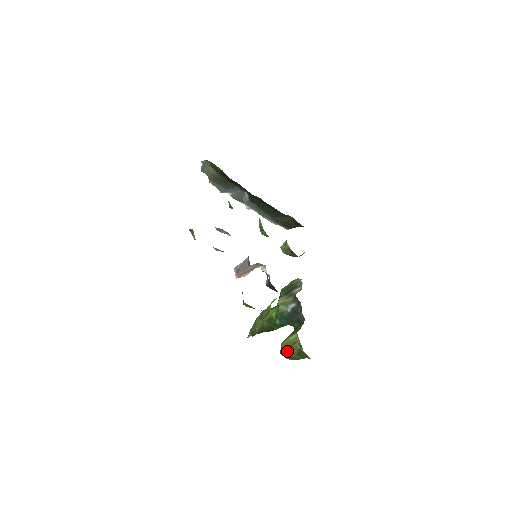
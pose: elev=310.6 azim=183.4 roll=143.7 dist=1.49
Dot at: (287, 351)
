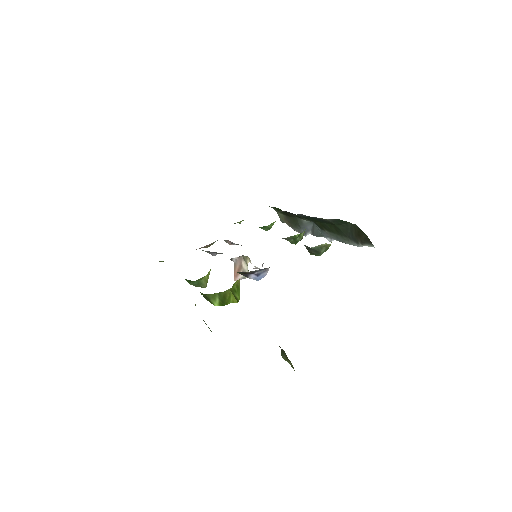
Dot at: occluded
